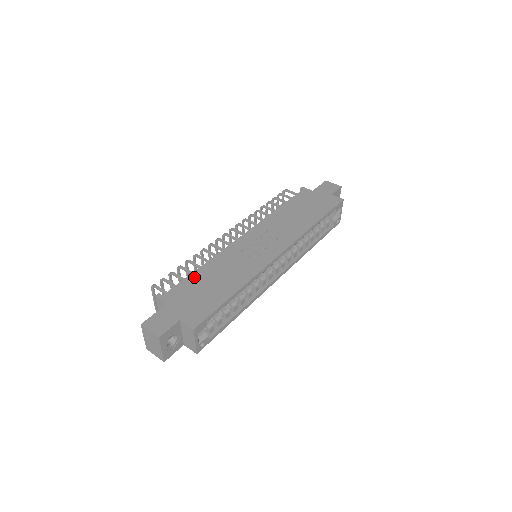
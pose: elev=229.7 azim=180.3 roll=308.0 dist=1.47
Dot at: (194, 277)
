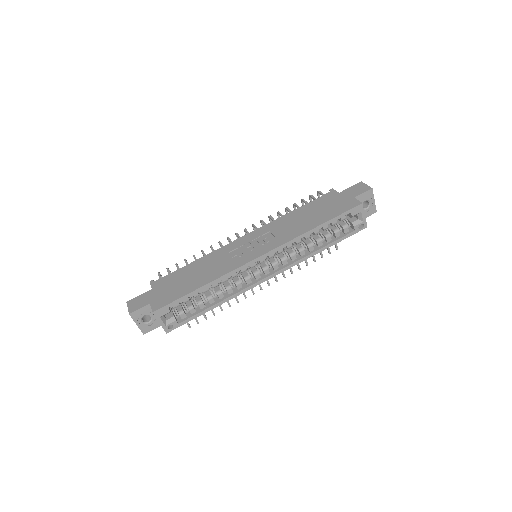
Dot at: (183, 270)
